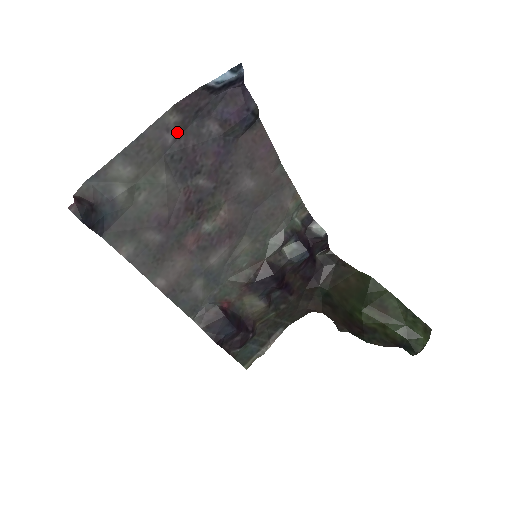
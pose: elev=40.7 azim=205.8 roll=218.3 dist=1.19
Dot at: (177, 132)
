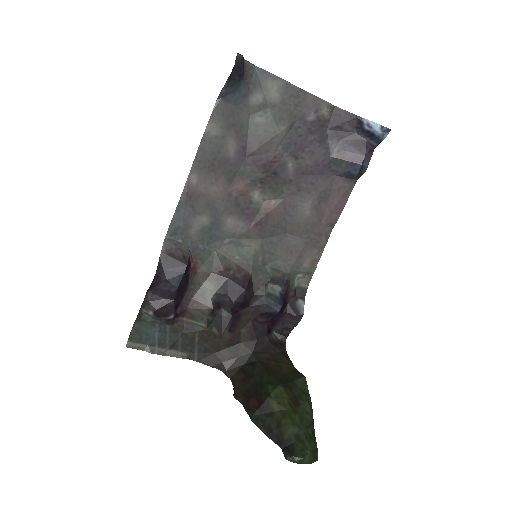
Dot at: (317, 121)
